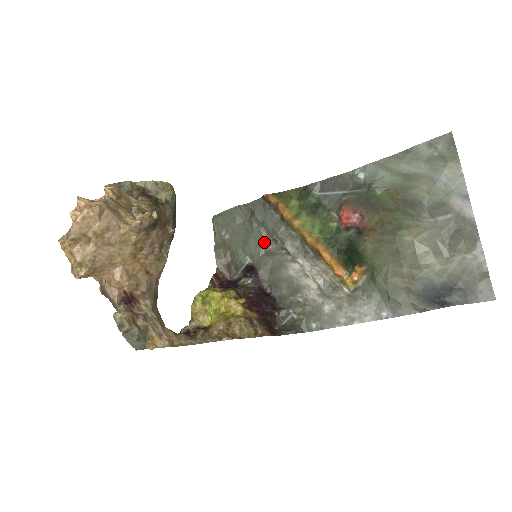
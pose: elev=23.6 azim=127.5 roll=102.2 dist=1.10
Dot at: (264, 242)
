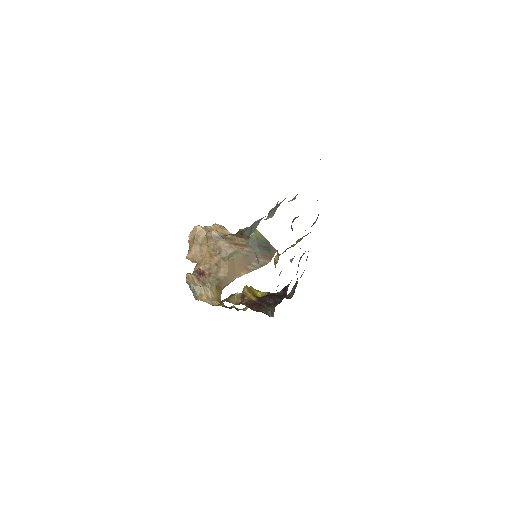
Dot at: occluded
